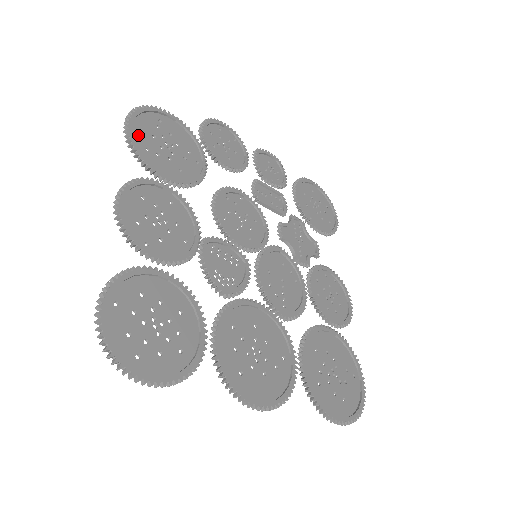
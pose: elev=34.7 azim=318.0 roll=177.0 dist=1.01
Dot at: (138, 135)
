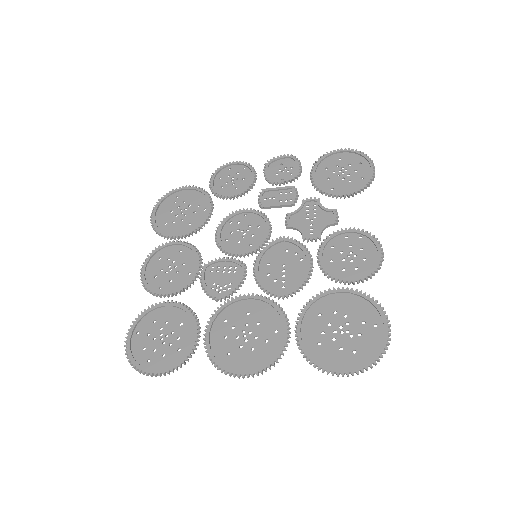
Dot at: (160, 218)
